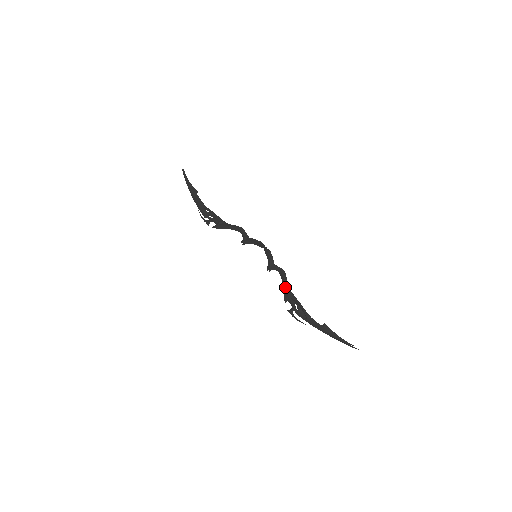
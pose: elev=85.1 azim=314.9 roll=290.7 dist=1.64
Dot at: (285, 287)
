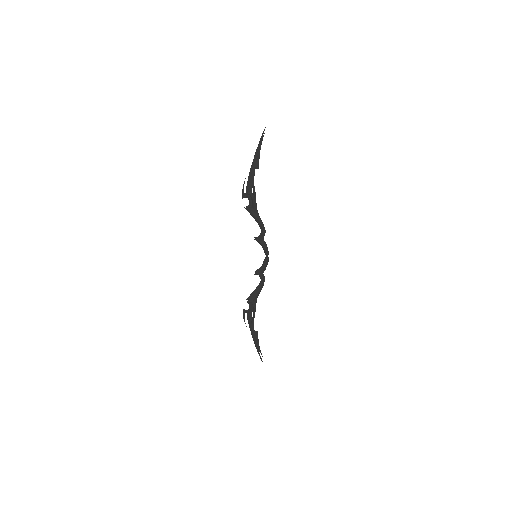
Dot at: (256, 295)
